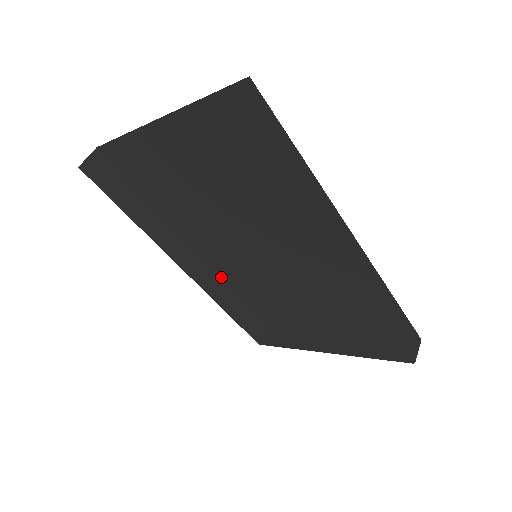
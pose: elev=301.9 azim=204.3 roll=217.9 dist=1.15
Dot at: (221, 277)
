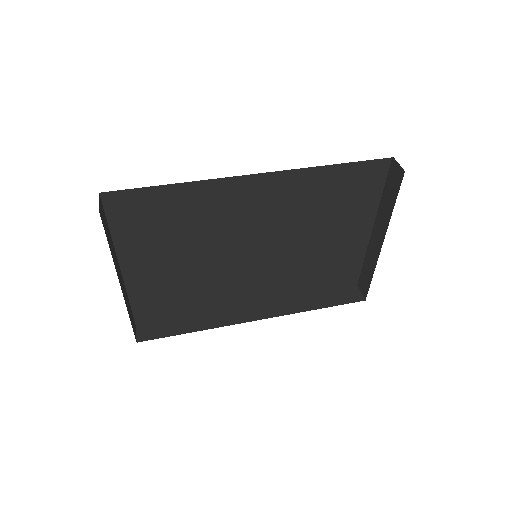
Dot at: (286, 298)
